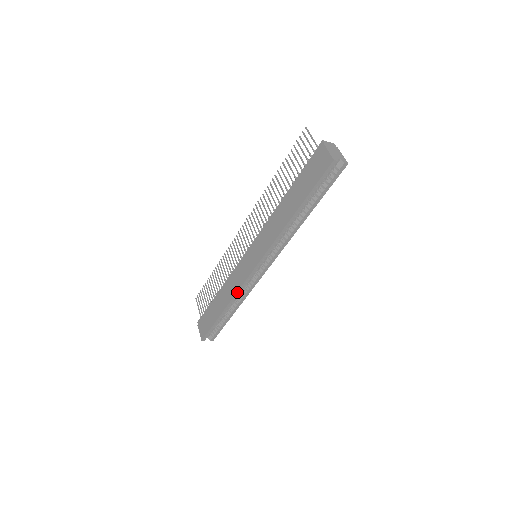
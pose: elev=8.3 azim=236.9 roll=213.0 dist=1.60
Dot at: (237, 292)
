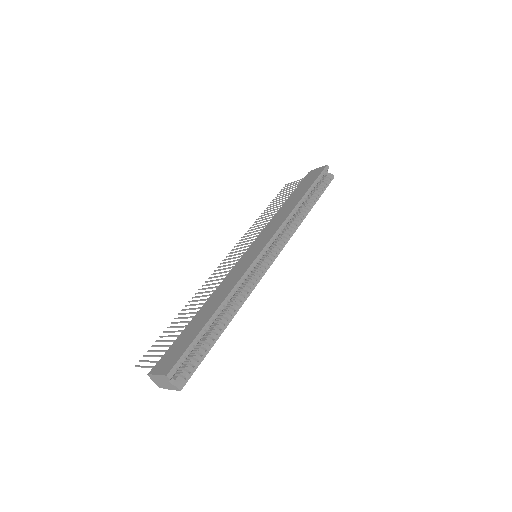
Dot at: (240, 279)
